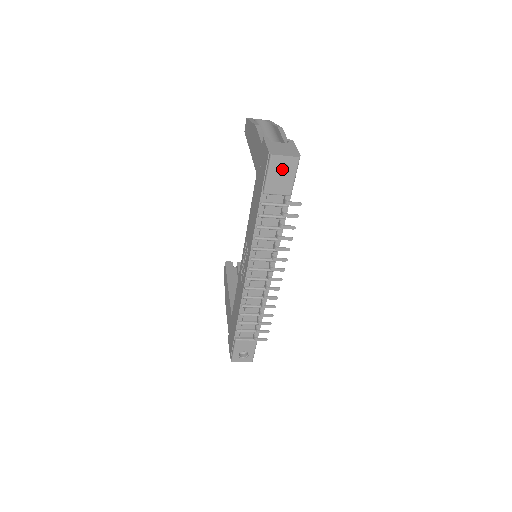
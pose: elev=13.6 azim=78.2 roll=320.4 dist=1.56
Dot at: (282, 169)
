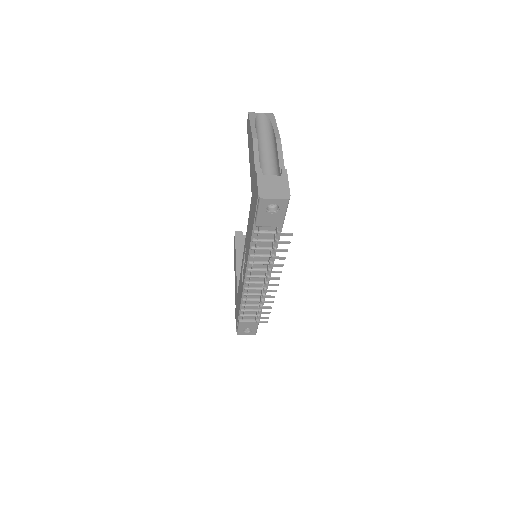
Dot at: (273, 205)
